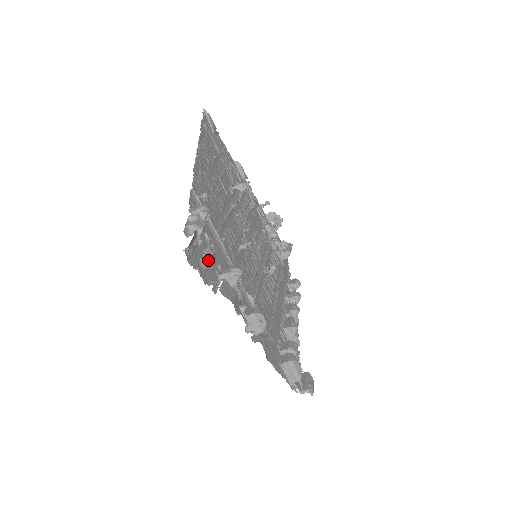
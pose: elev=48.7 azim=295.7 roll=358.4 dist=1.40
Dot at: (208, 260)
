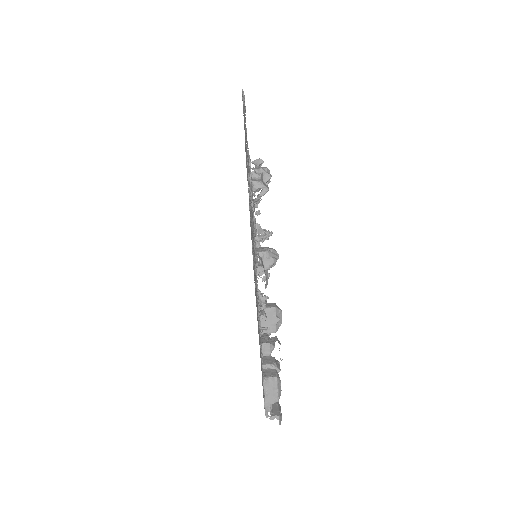
Dot at: occluded
